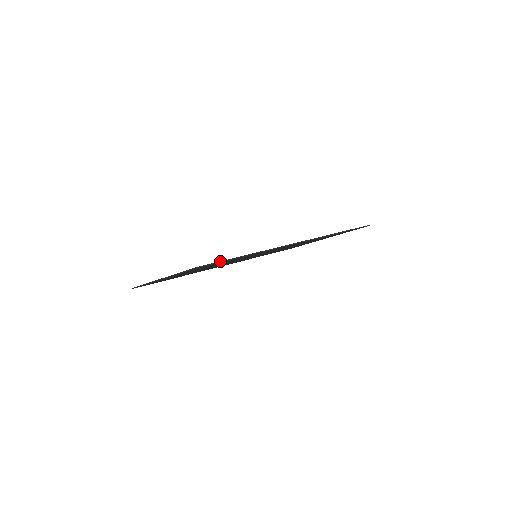
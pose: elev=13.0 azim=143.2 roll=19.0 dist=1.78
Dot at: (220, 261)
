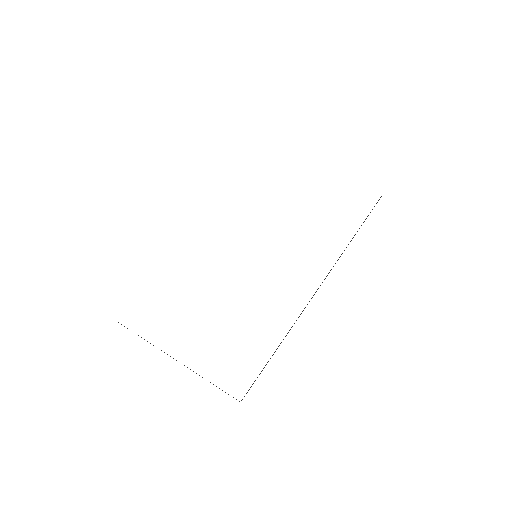
Dot at: occluded
